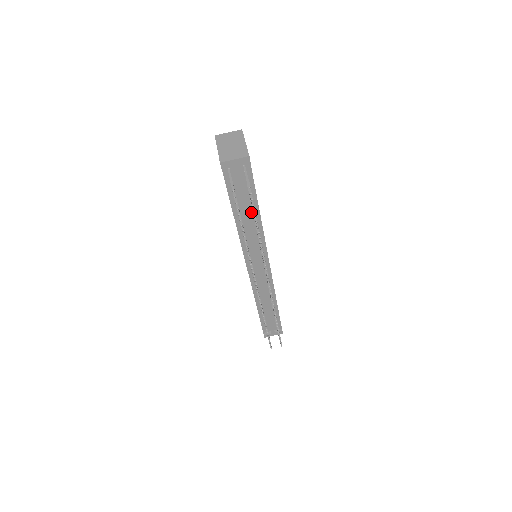
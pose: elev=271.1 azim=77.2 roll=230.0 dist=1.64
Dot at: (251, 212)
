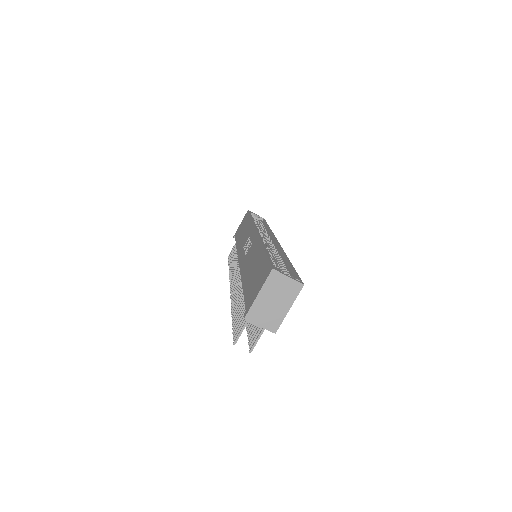
Dot at: occluded
